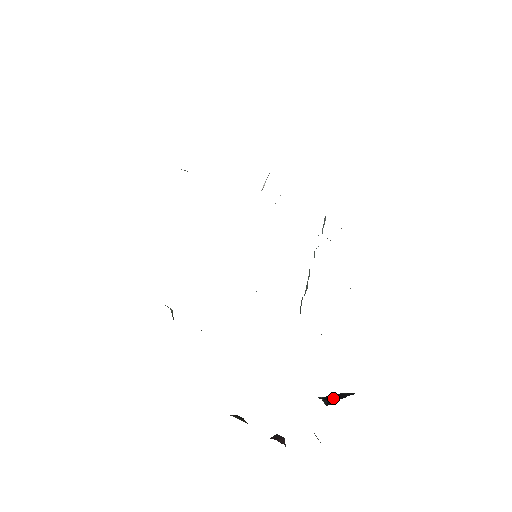
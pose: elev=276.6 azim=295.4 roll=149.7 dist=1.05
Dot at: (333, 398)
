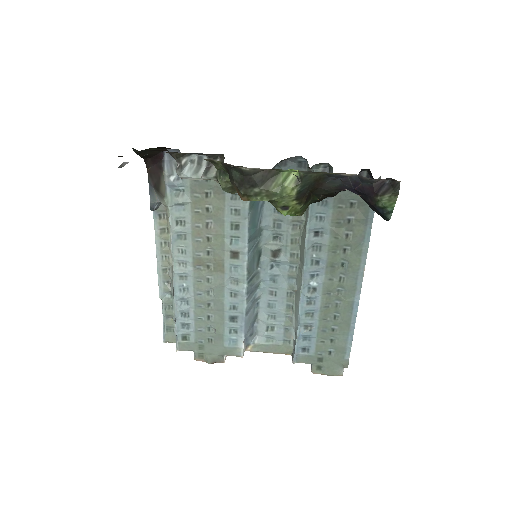
Dot at: occluded
